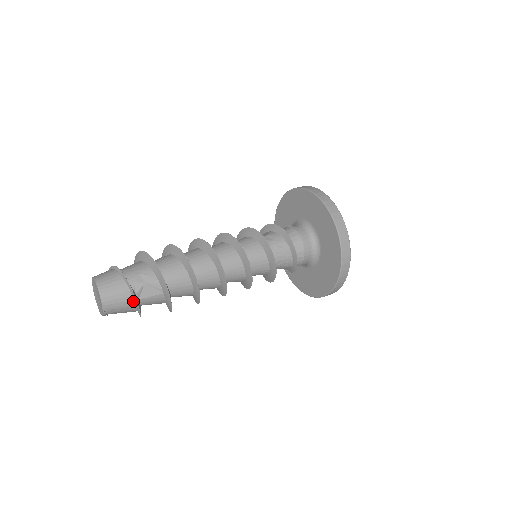
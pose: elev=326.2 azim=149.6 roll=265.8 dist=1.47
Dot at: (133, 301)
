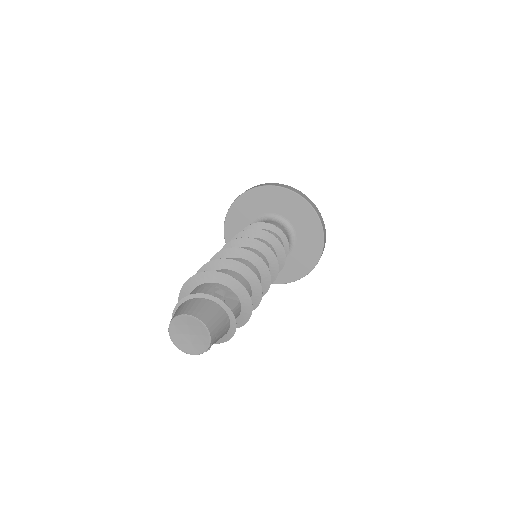
Dot at: (227, 317)
